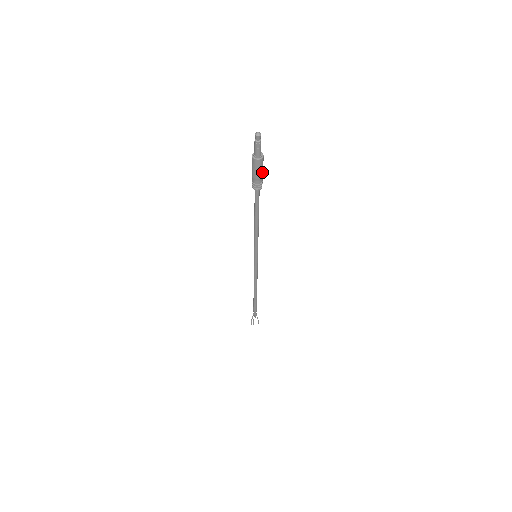
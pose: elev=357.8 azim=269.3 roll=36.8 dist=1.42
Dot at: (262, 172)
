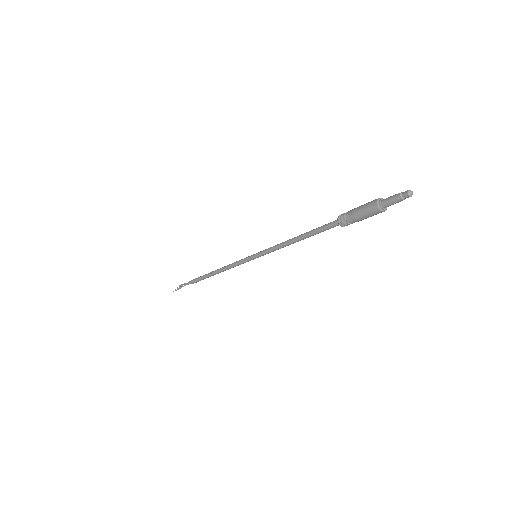
Dot at: occluded
